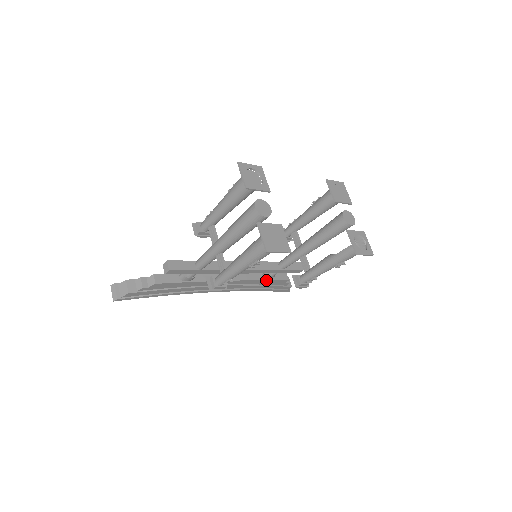
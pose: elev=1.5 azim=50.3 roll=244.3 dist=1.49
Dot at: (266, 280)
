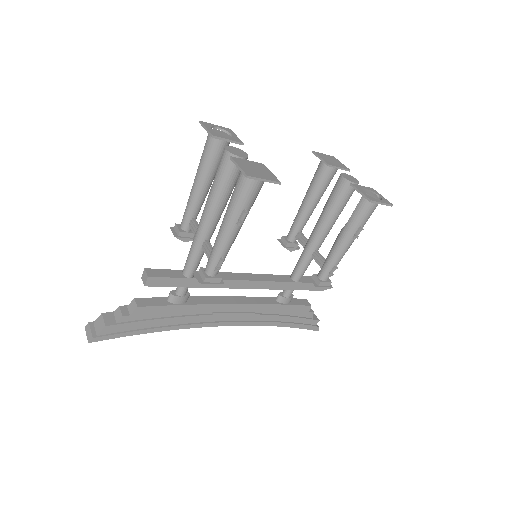
Dot at: (282, 305)
